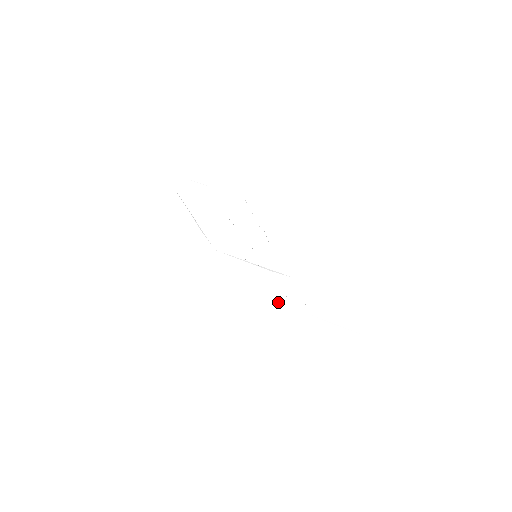
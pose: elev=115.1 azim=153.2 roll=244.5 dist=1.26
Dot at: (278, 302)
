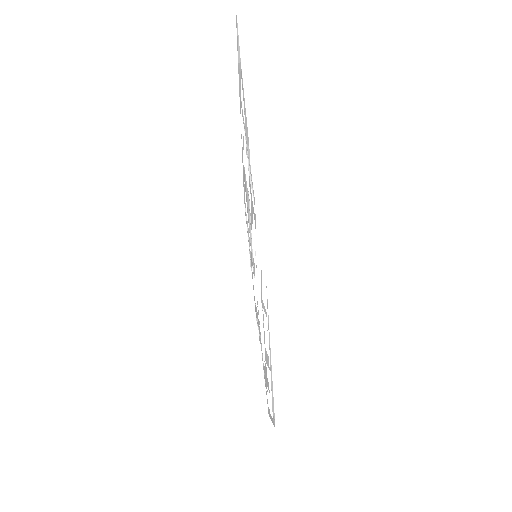
Dot at: occluded
